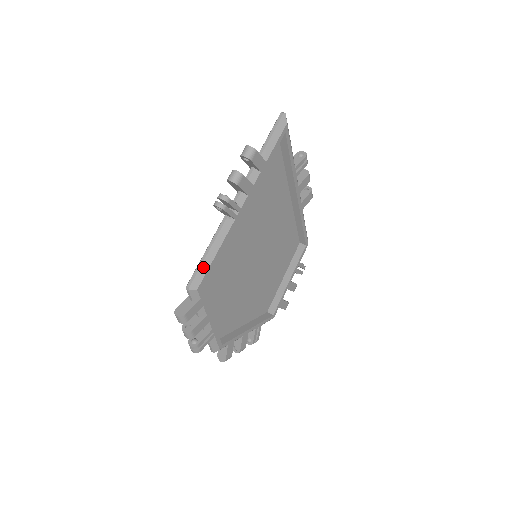
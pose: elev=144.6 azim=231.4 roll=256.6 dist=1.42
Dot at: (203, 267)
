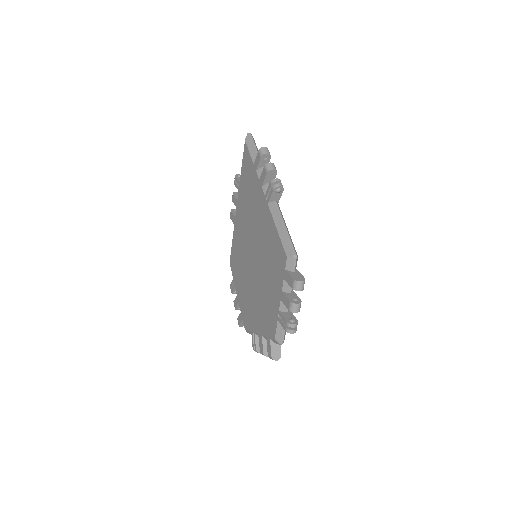
Dot at: (290, 239)
